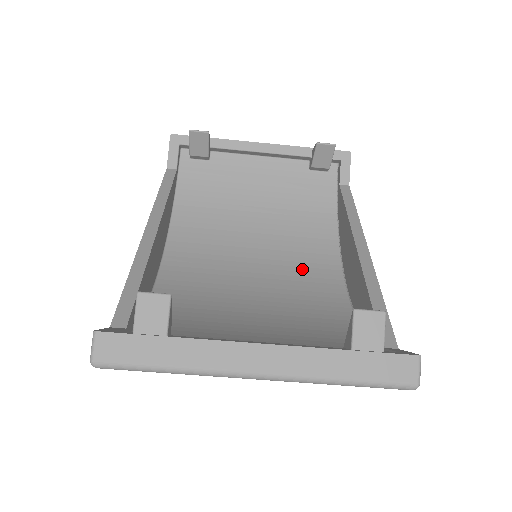
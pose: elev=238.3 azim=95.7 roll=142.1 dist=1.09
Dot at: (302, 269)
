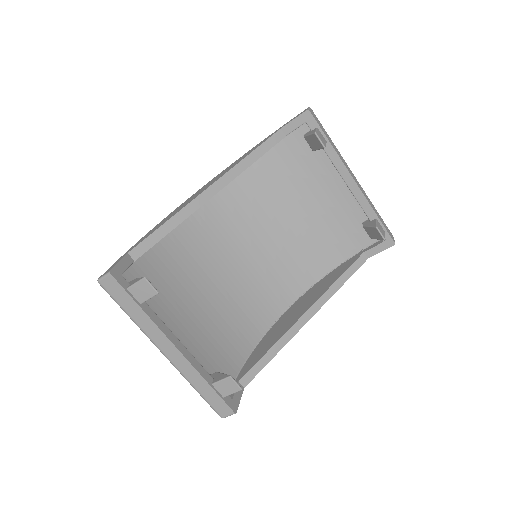
Dot at: (278, 277)
